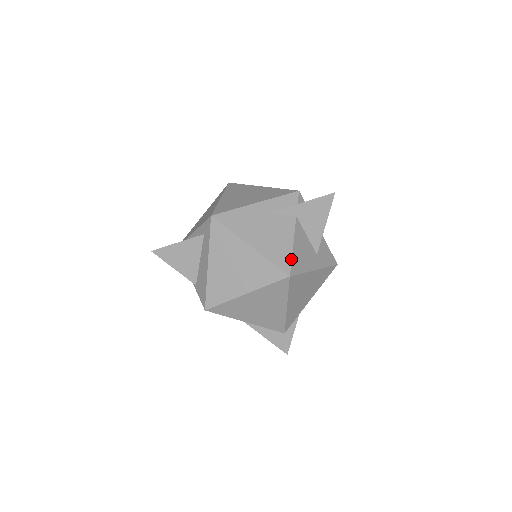
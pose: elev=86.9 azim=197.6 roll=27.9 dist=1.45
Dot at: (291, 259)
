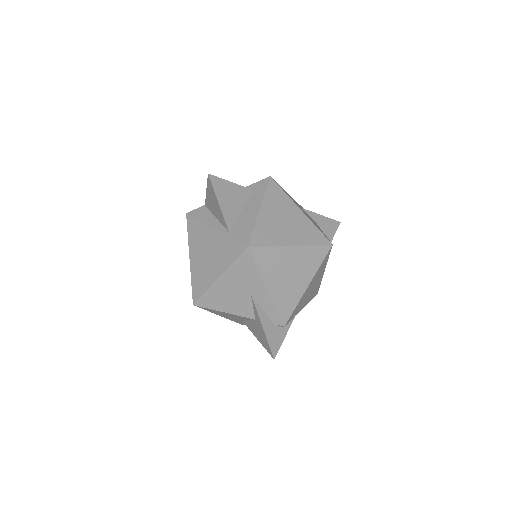
Dot at: occluded
